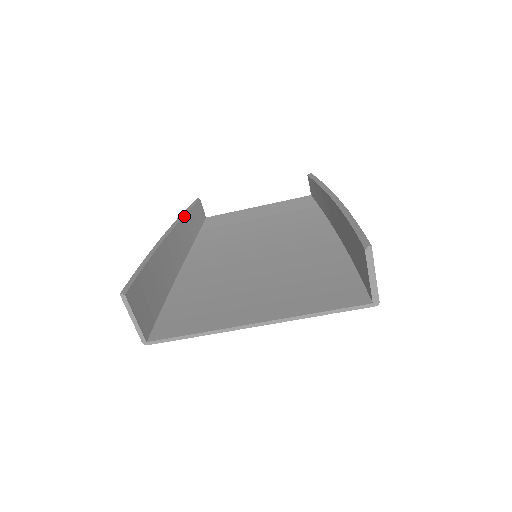
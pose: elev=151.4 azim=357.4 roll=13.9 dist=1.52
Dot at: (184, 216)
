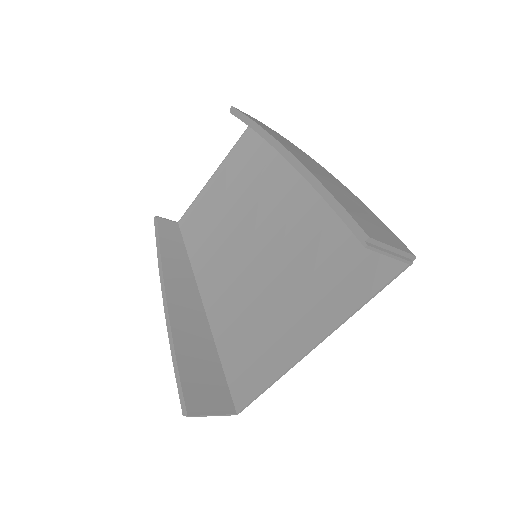
Dot at: (161, 256)
